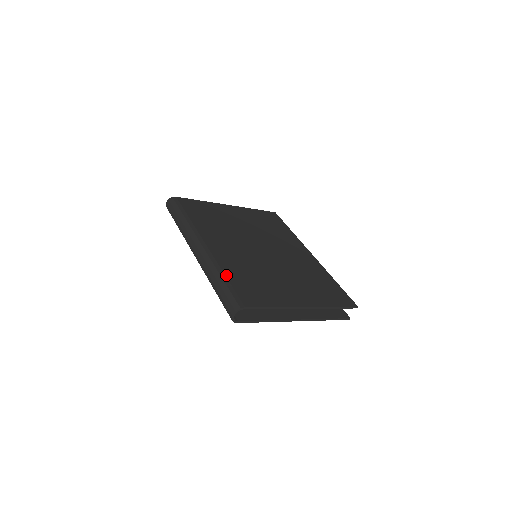
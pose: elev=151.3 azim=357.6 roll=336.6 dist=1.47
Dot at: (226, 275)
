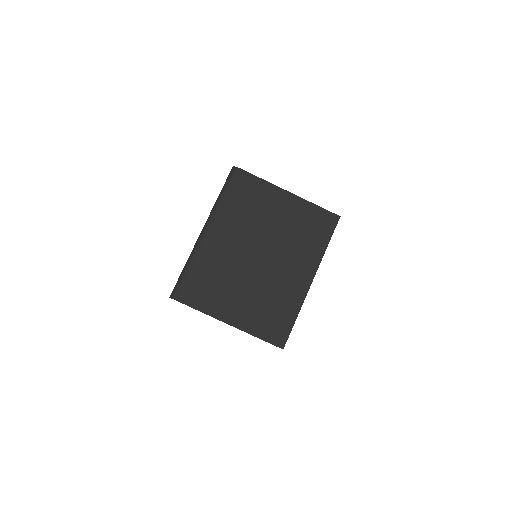
Dot at: (192, 268)
